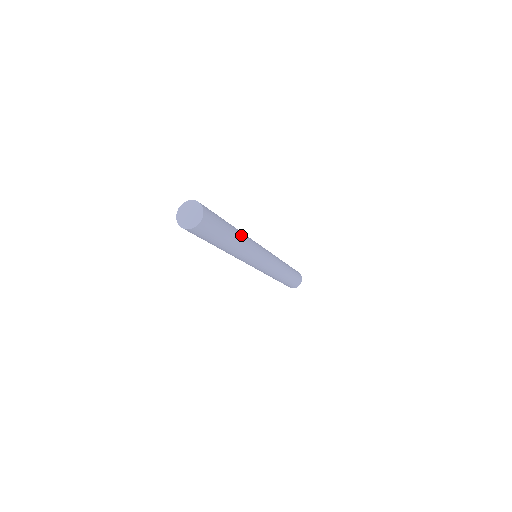
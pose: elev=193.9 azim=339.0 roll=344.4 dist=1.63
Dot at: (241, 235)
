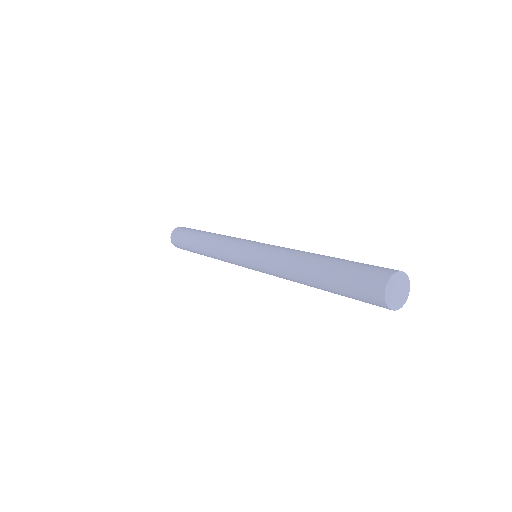
Dot at: occluded
